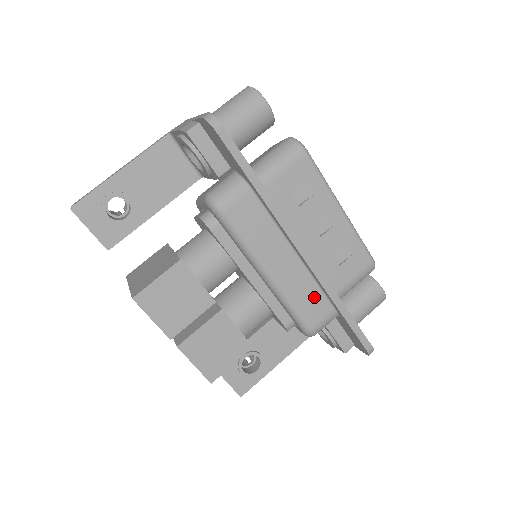
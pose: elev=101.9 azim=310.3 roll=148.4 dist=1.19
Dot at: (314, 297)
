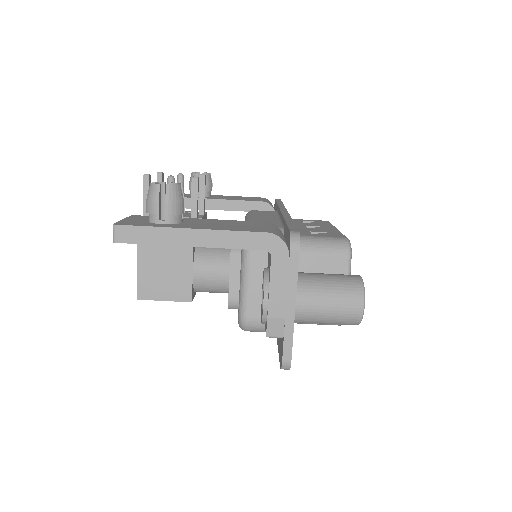
Dot at: occluded
